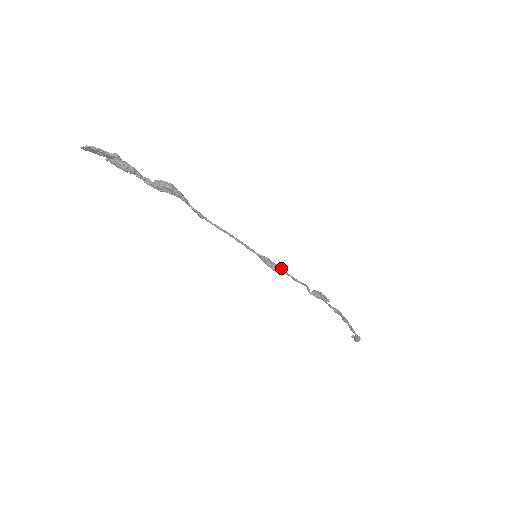
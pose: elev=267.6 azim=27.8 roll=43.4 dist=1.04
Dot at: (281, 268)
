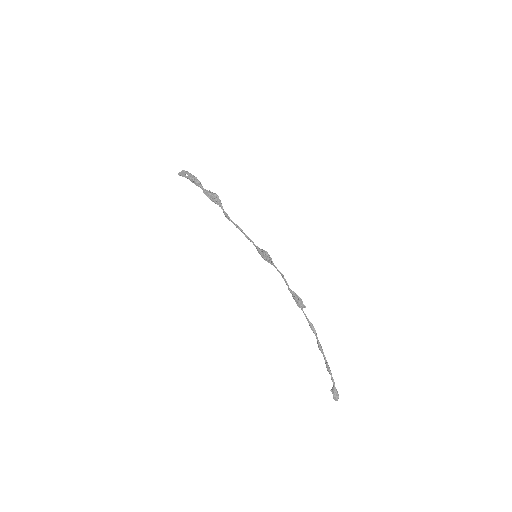
Dot at: occluded
